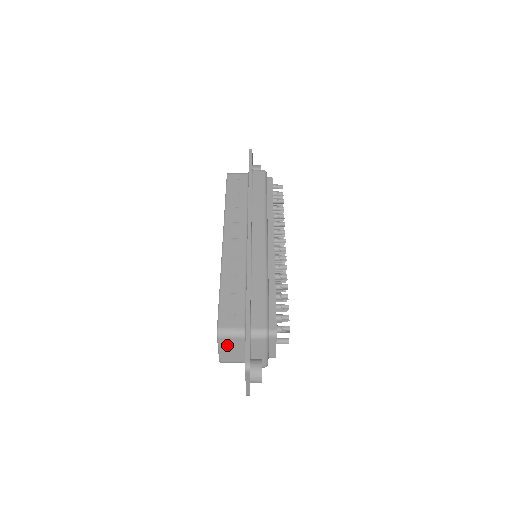
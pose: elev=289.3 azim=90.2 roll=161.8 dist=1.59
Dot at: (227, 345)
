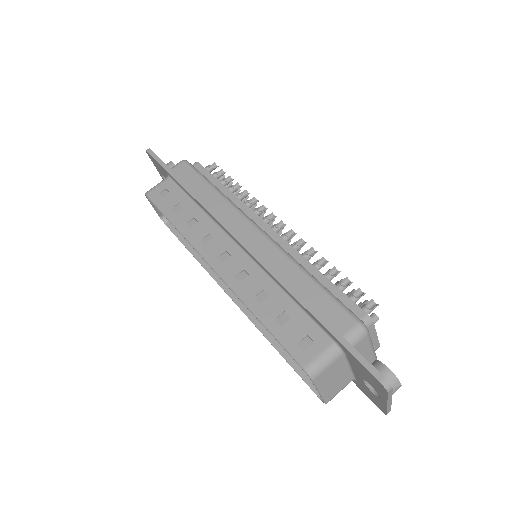
Dot at: (326, 379)
